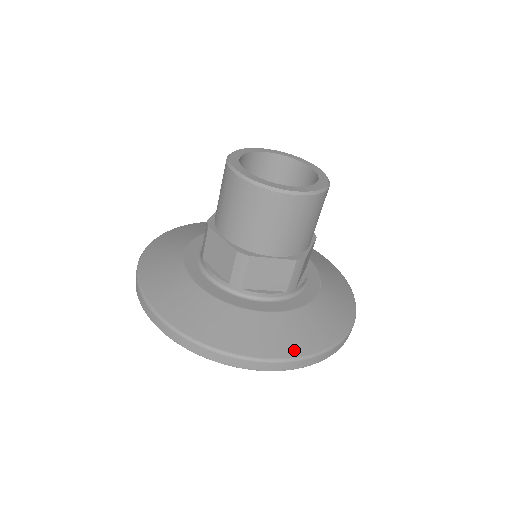
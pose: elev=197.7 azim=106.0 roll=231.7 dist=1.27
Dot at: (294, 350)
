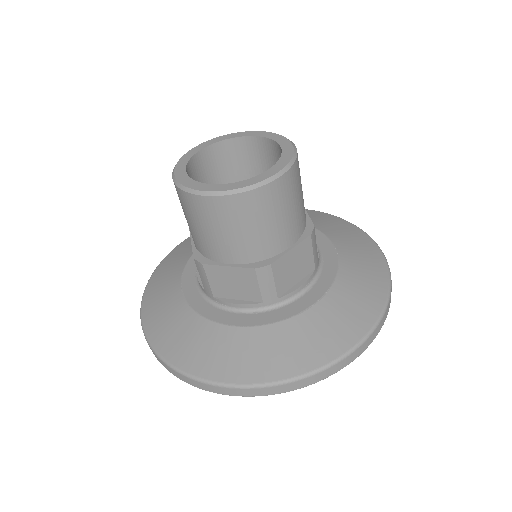
Dot at: (244, 375)
